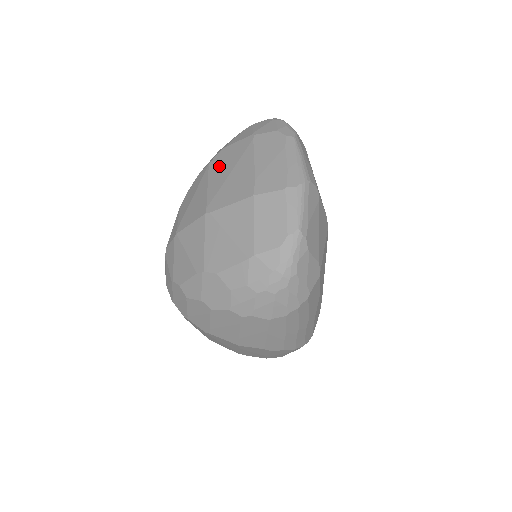
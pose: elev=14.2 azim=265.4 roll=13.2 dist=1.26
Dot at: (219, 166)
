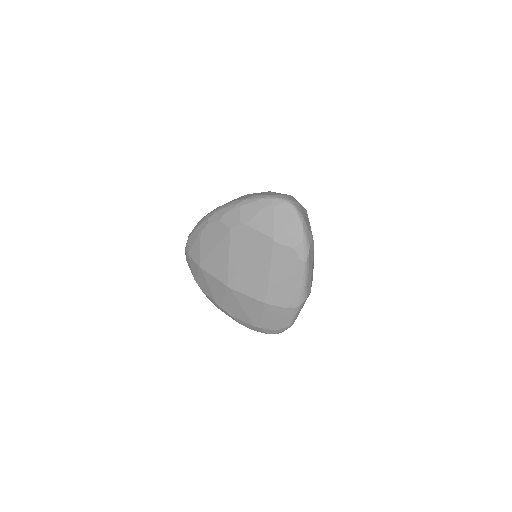
Dot at: (240, 245)
